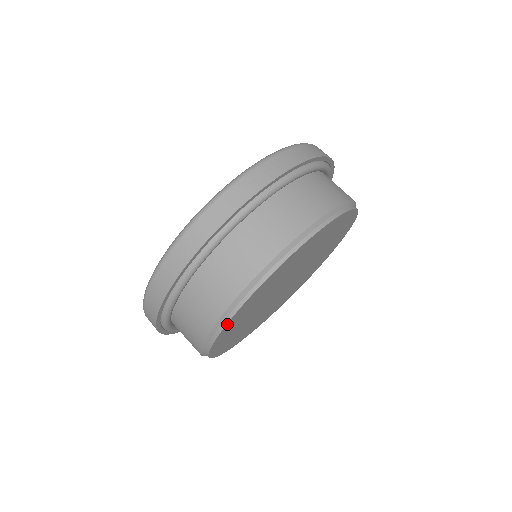
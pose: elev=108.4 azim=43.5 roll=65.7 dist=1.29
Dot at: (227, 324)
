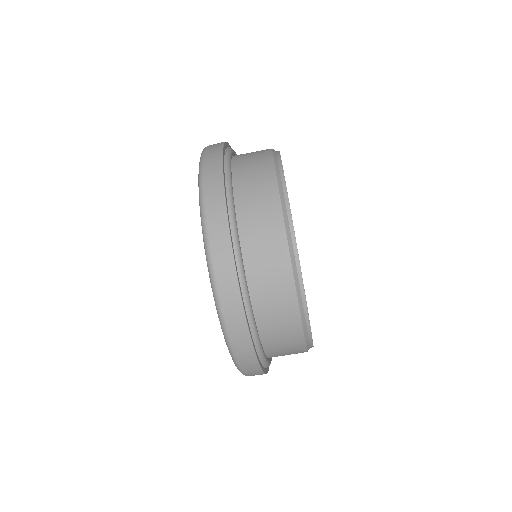
Dot at: occluded
